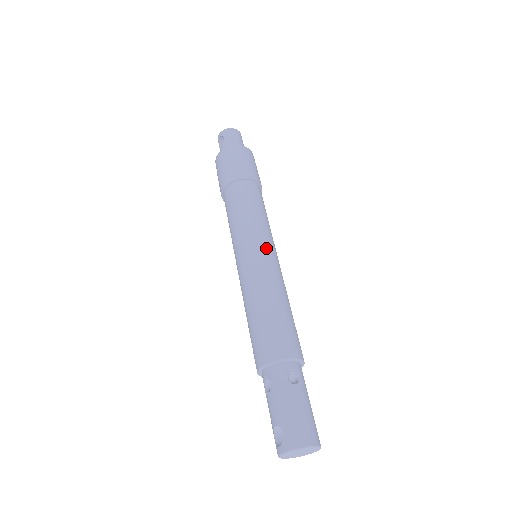
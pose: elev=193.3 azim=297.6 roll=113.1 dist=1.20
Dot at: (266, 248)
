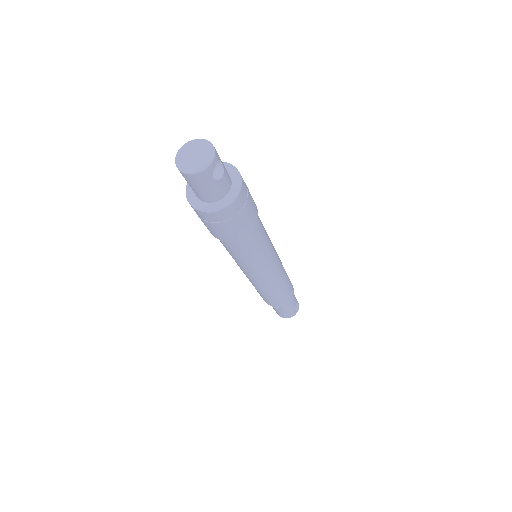
Dot at: (250, 276)
